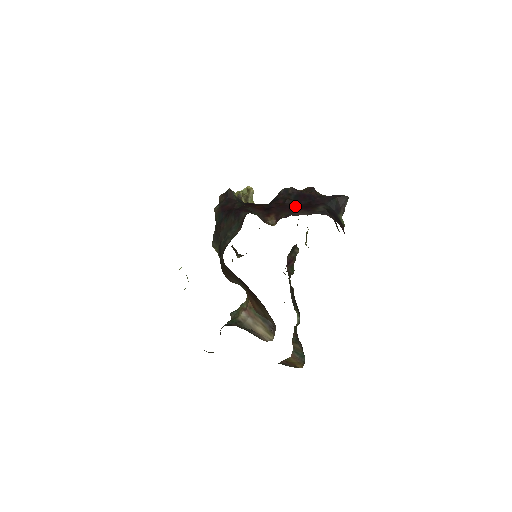
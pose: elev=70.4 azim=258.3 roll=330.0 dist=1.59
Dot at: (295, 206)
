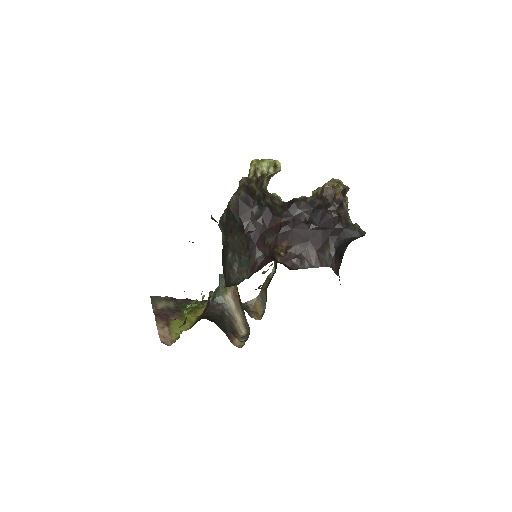
Dot at: (311, 234)
